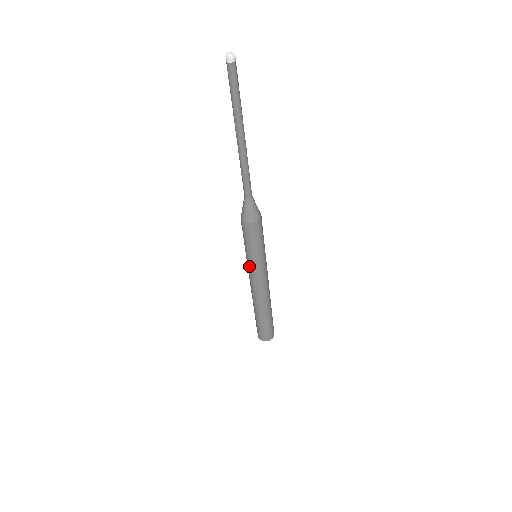
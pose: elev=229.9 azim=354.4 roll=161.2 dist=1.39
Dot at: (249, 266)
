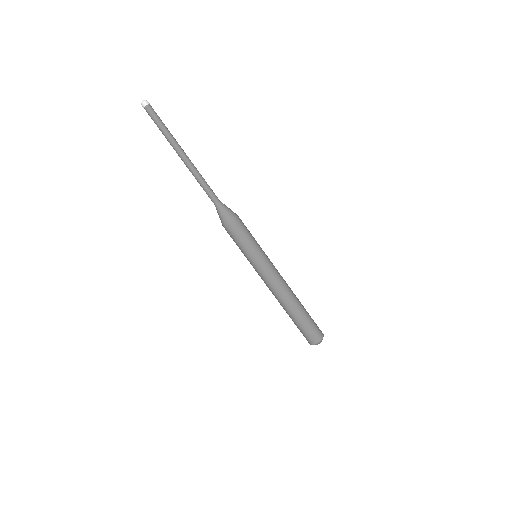
Dot at: occluded
